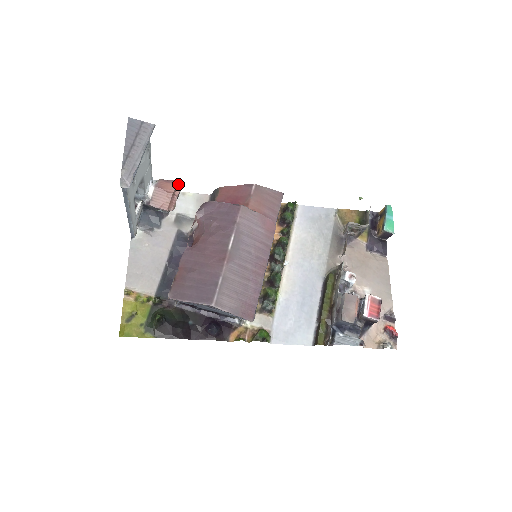
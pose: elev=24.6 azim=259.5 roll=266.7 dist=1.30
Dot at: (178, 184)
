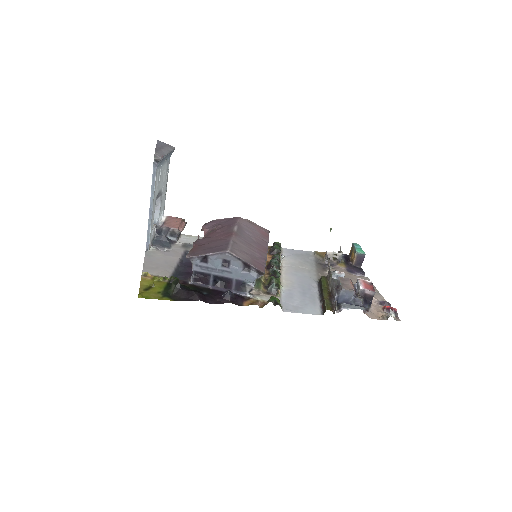
Dot at: occluded
